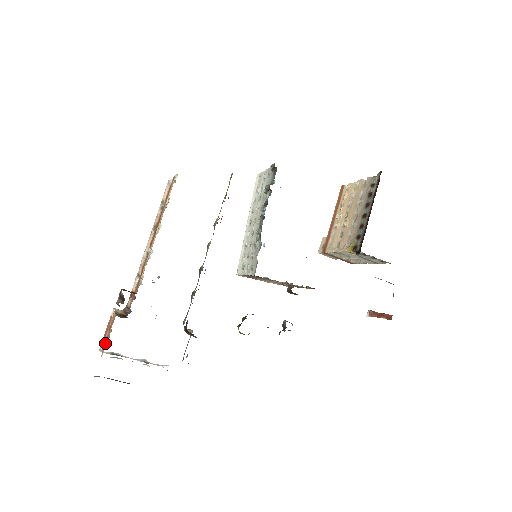
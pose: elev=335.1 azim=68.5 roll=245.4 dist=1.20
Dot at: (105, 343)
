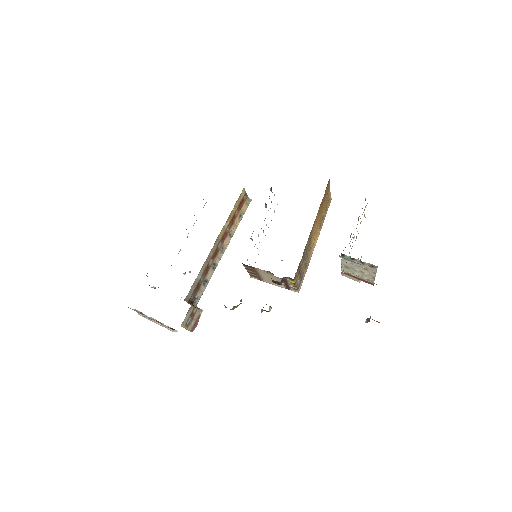
Dot at: occluded
